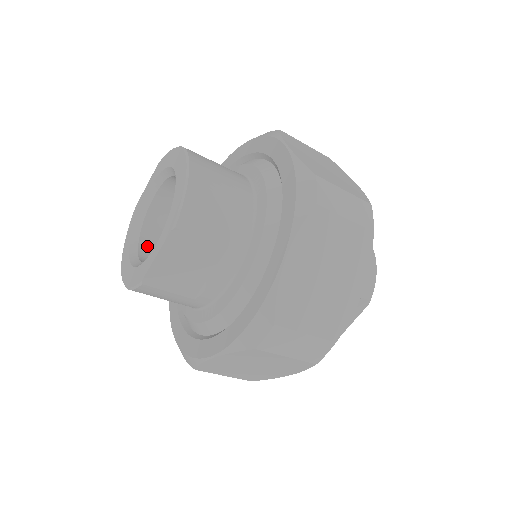
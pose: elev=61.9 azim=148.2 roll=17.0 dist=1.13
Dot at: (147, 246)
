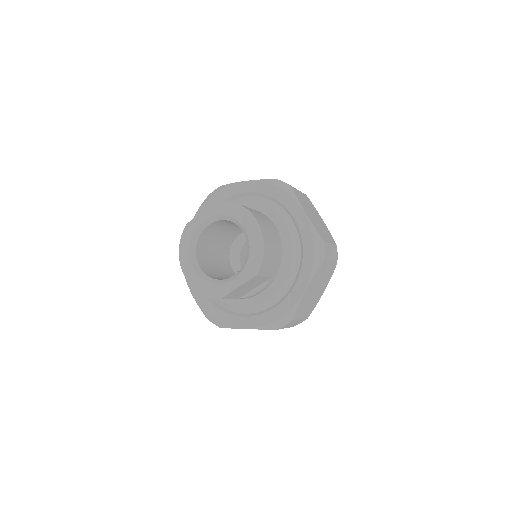
Dot at: (200, 257)
